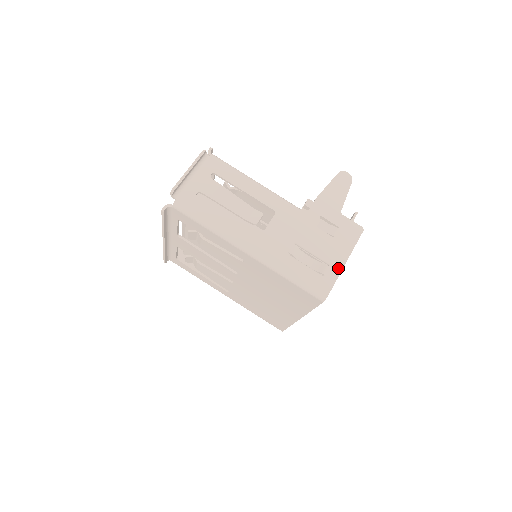
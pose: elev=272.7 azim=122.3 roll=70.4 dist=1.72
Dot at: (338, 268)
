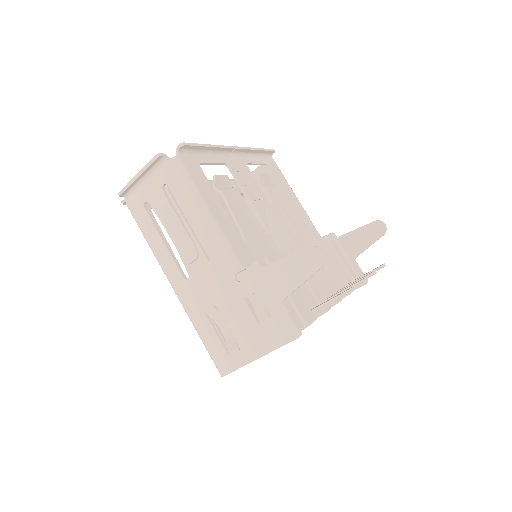
Dot at: (247, 358)
